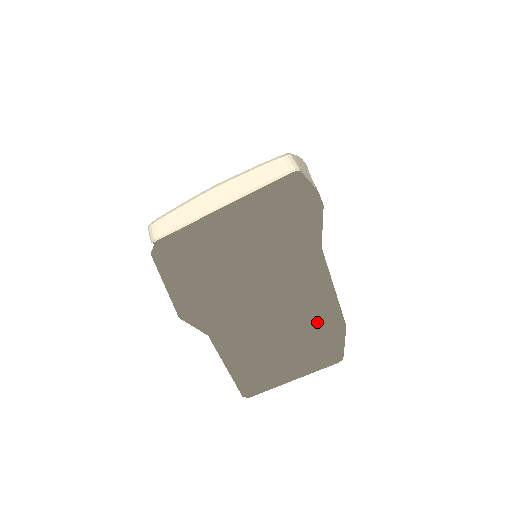
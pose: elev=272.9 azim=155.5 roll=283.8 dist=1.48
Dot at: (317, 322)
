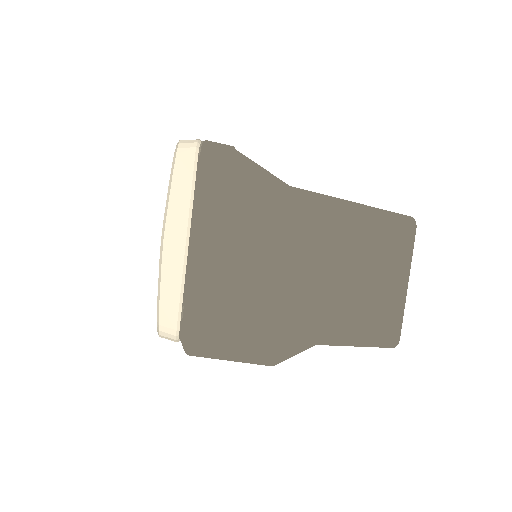
Dot at: (364, 220)
